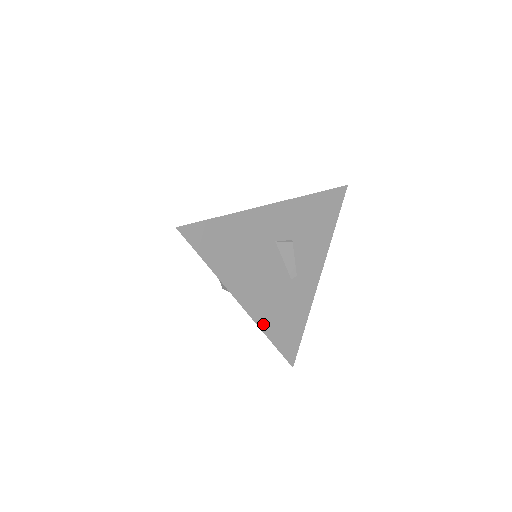
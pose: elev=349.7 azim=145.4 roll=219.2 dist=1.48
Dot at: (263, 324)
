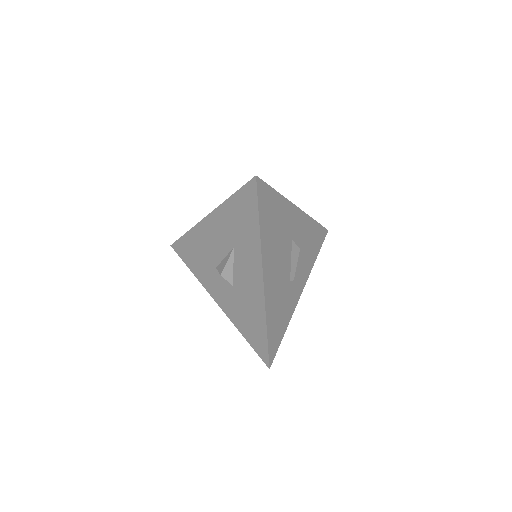
Dot at: (268, 309)
